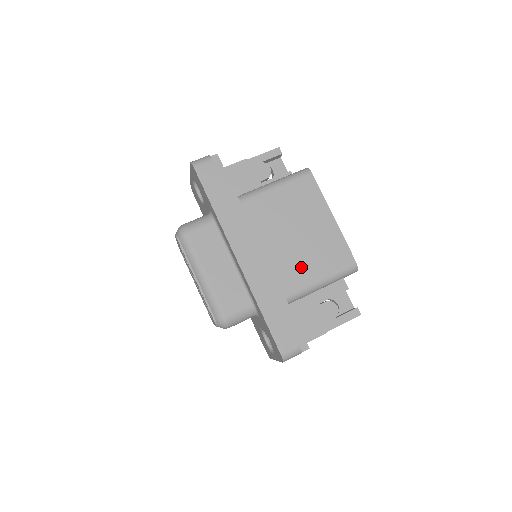
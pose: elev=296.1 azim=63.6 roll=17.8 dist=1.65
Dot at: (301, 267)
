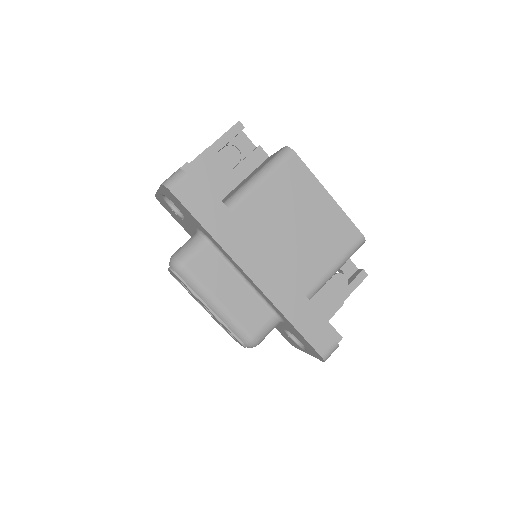
Dot at: (313, 260)
